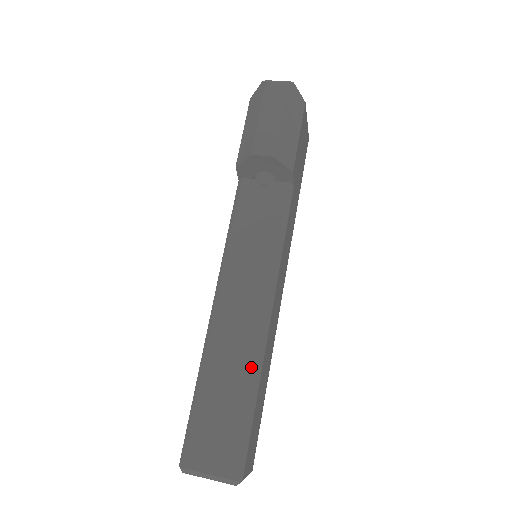
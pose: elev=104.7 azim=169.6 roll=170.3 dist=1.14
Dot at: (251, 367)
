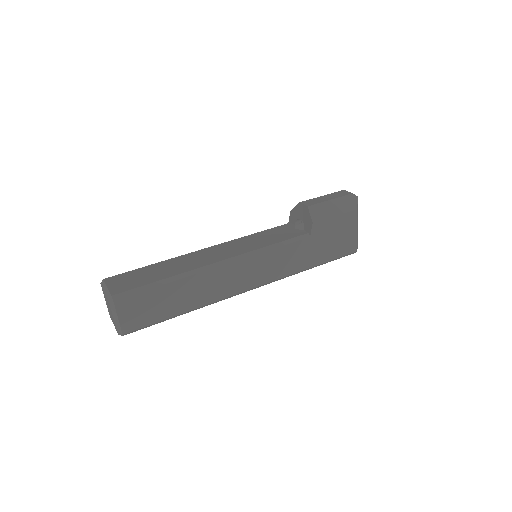
Dot at: (186, 270)
